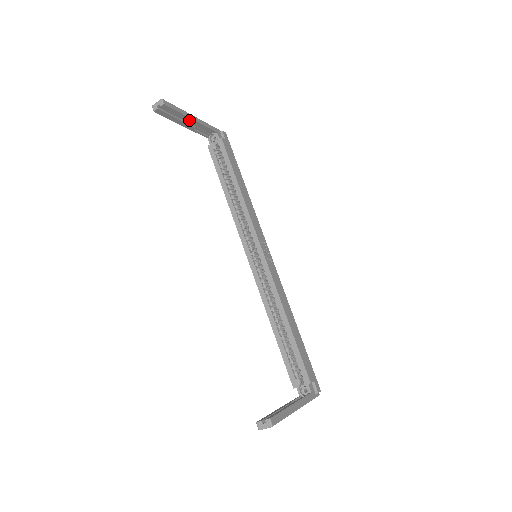
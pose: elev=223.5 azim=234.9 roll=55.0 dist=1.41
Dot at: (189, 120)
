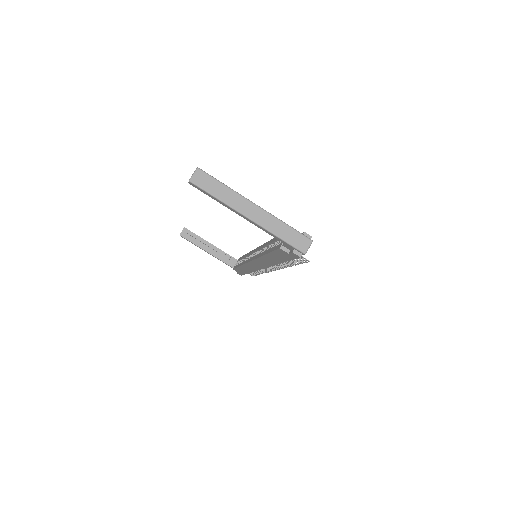
Dot at: (209, 245)
